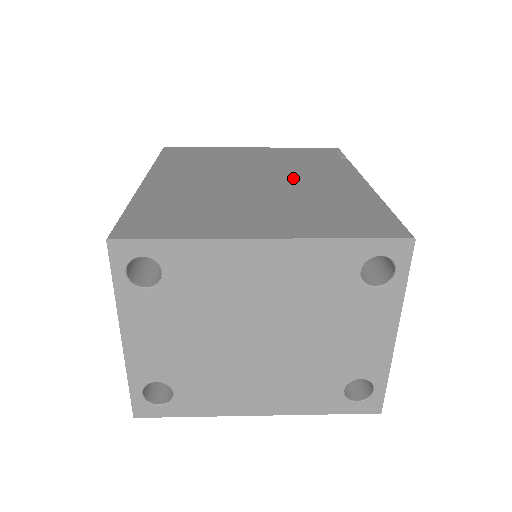
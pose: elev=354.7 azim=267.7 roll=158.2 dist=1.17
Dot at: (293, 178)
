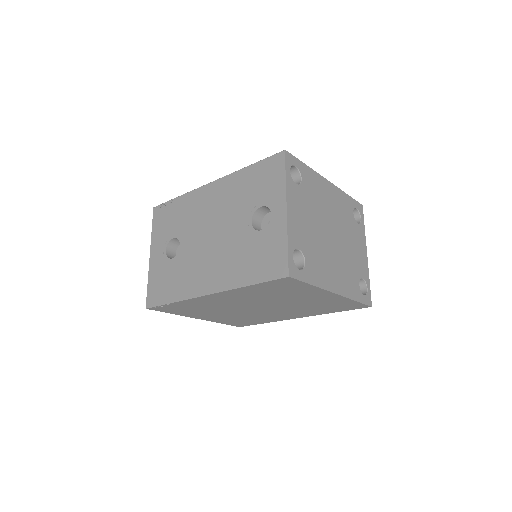
Dot at: occluded
